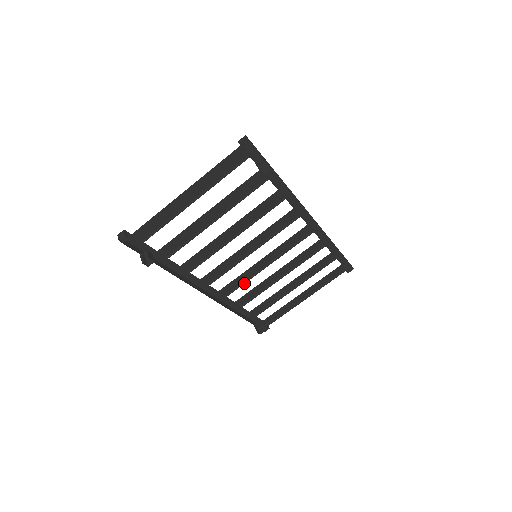
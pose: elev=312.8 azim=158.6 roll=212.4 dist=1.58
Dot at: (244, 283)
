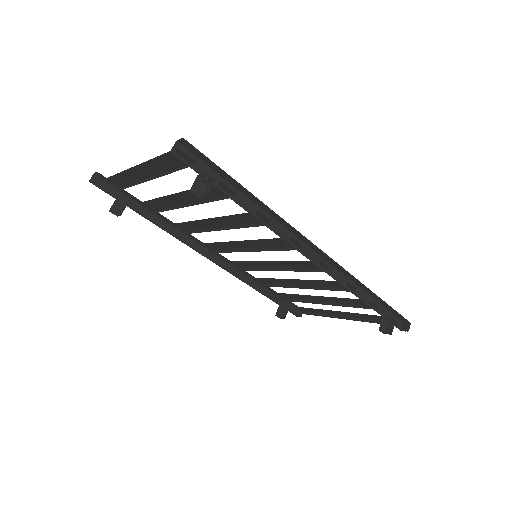
Dot at: (253, 270)
